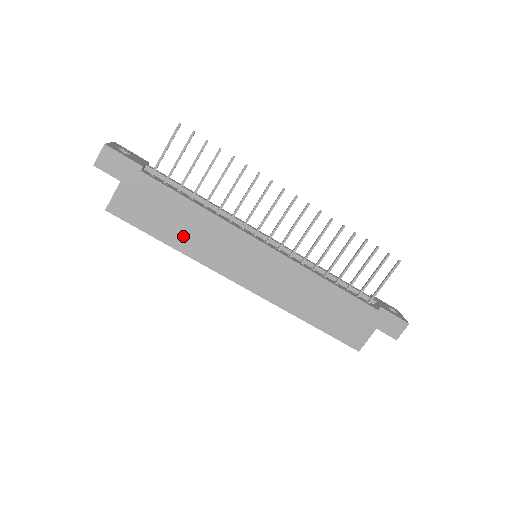
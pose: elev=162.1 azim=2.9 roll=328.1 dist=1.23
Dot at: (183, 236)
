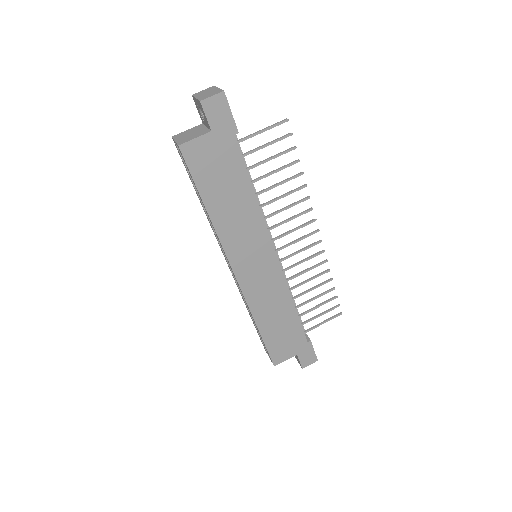
Dot at: (224, 210)
